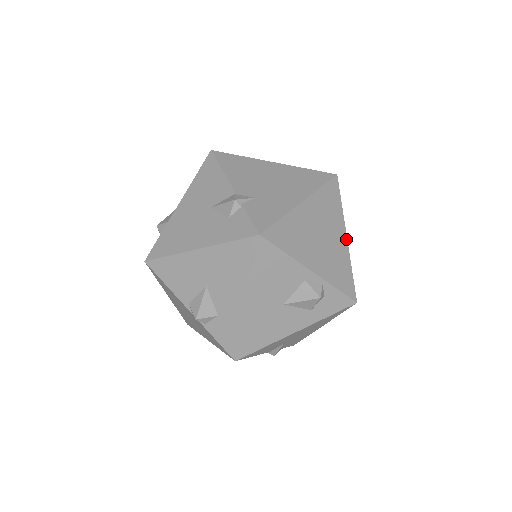
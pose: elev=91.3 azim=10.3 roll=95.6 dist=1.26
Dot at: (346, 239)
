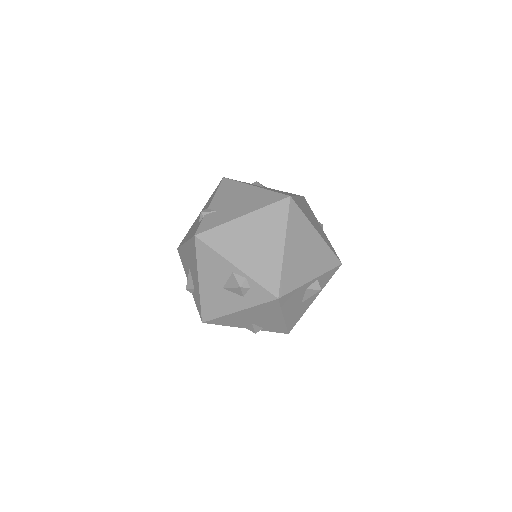
Dot at: (283, 248)
